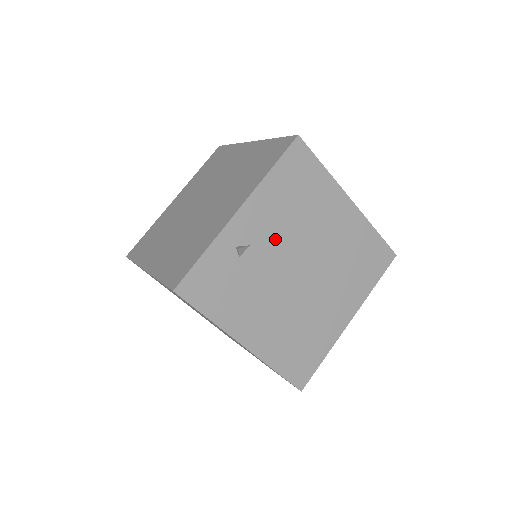
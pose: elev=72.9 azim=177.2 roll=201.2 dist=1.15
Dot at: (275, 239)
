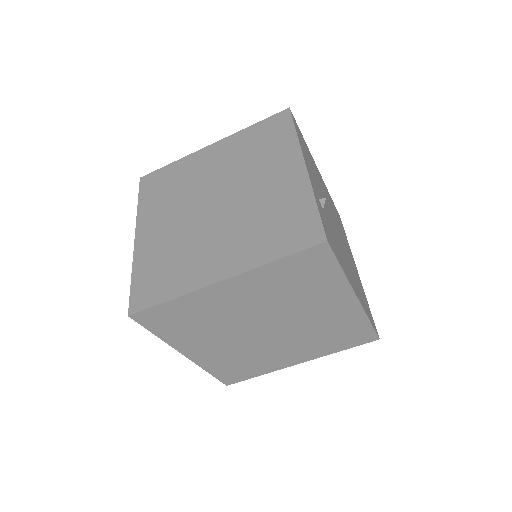
Dot at: (321, 195)
